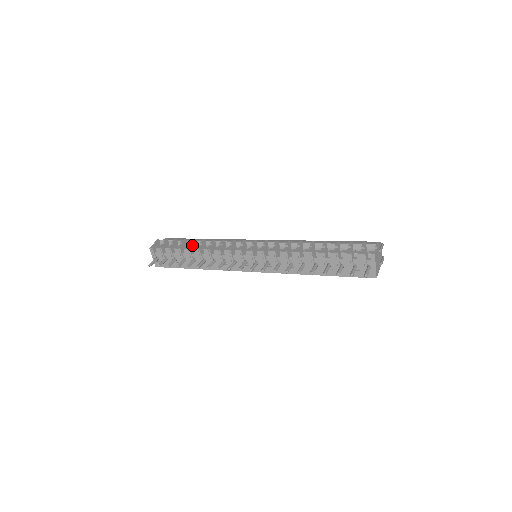
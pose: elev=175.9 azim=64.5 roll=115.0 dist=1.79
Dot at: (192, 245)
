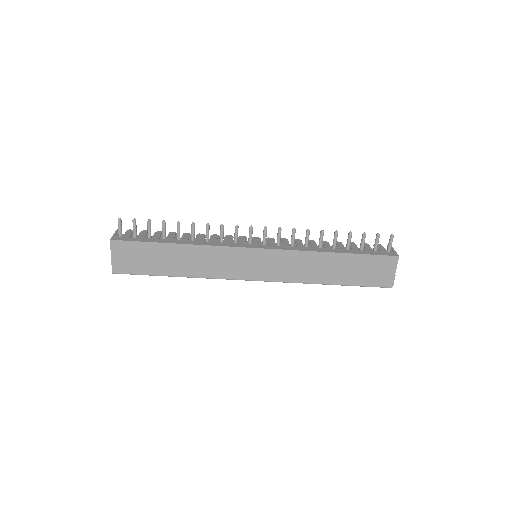
Dot at: occluded
